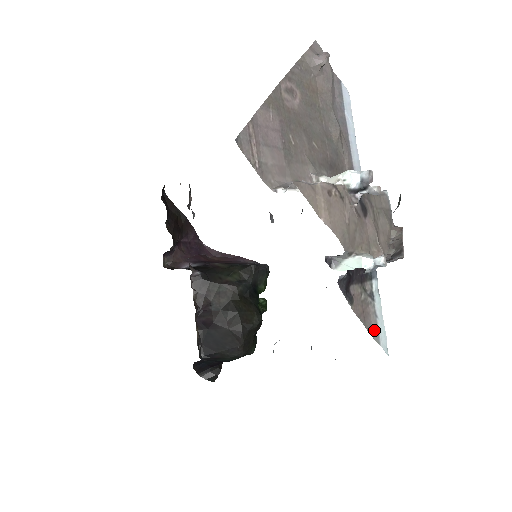
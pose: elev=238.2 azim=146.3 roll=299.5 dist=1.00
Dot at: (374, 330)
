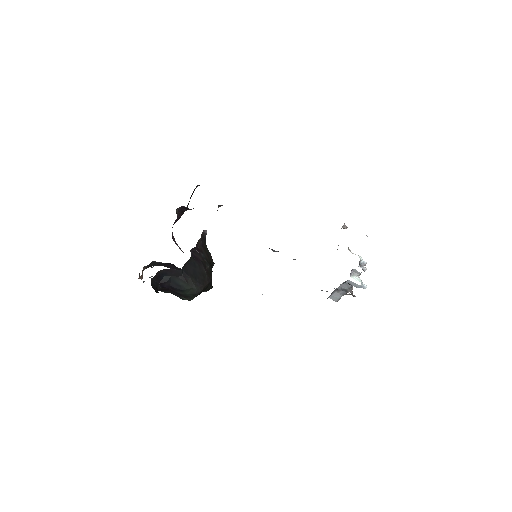
Dot at: occluded
